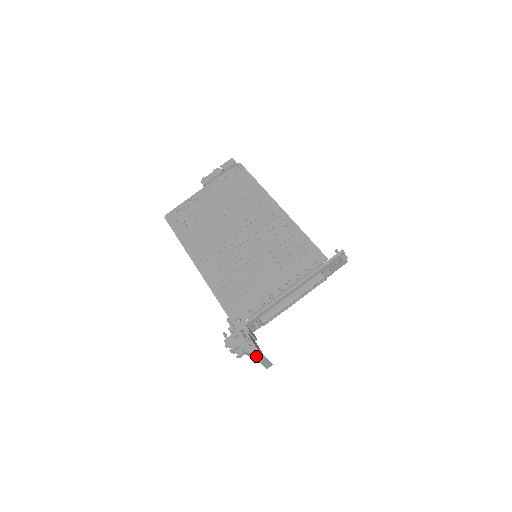
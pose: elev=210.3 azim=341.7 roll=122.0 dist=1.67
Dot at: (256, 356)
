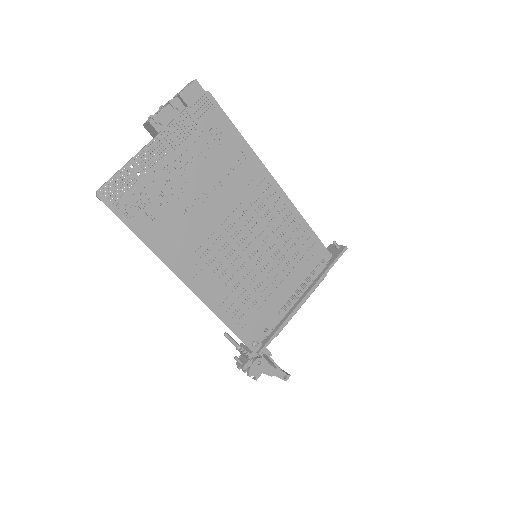
Dot at: (282, 377)
